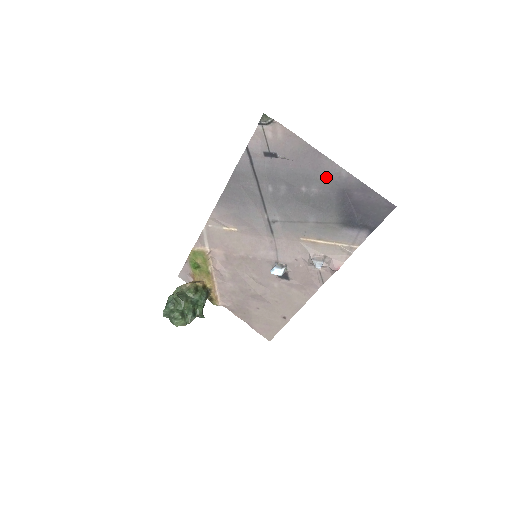
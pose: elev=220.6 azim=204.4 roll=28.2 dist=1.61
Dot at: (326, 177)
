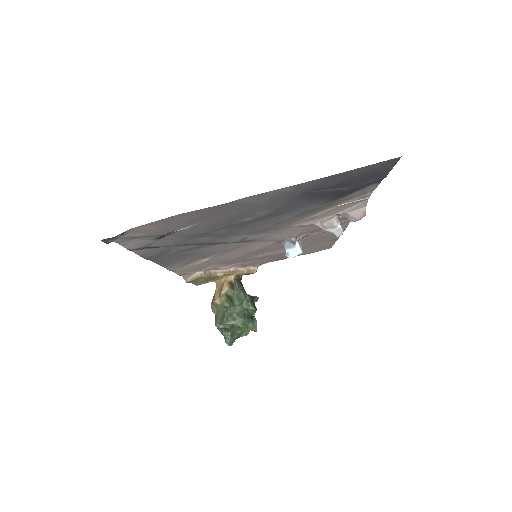
Dot at: (265, 203)
